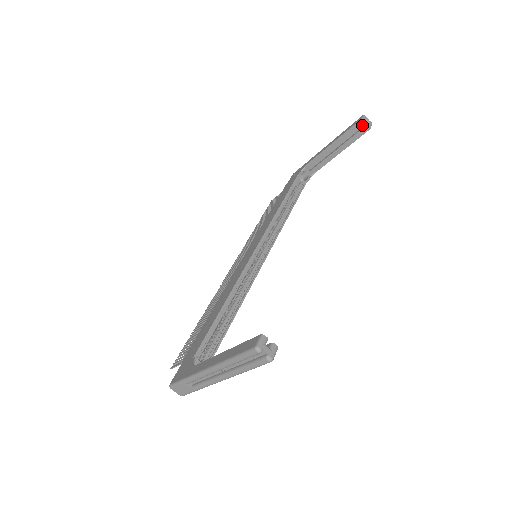
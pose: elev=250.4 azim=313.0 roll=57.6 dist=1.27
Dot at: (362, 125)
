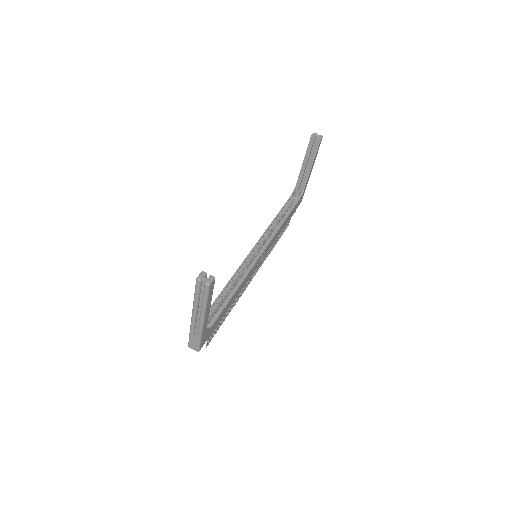
Dot at: (315, 140)
